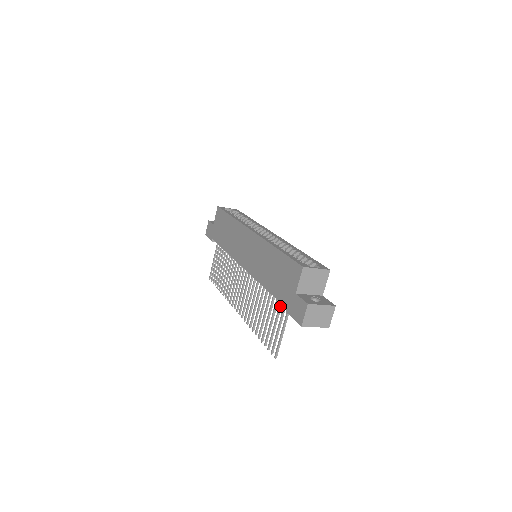
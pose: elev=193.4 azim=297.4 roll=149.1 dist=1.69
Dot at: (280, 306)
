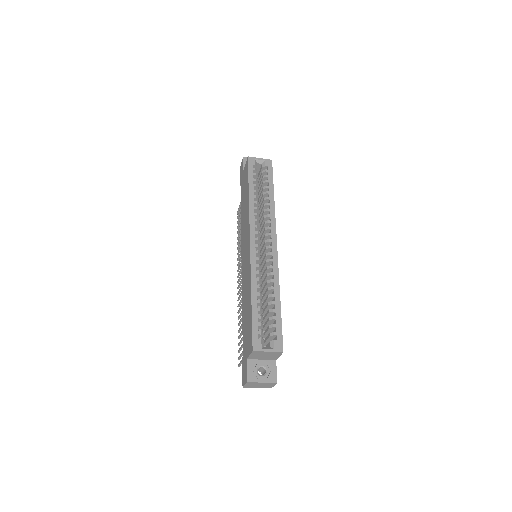
Dot at: occluded
